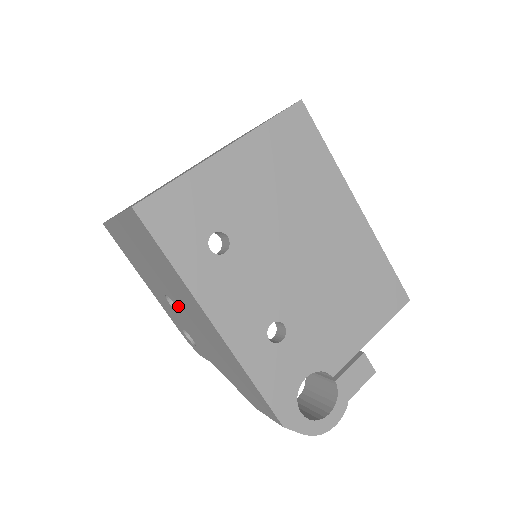
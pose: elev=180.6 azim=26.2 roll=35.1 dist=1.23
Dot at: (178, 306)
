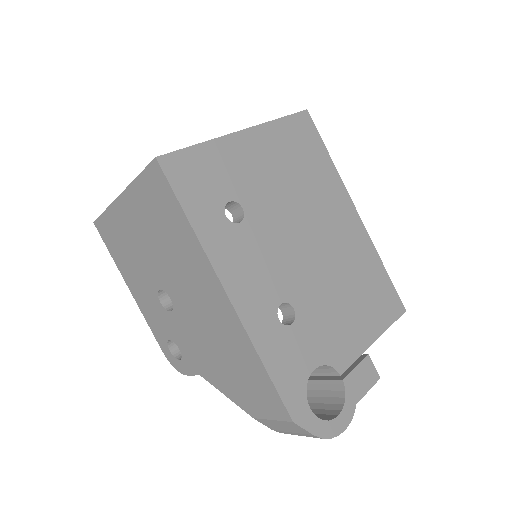
Dot at: (175, 297)
